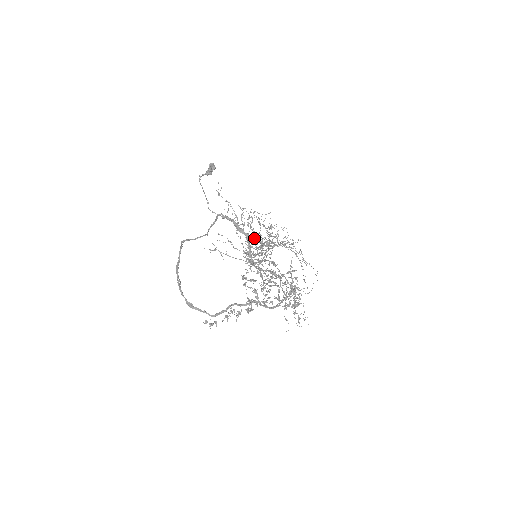
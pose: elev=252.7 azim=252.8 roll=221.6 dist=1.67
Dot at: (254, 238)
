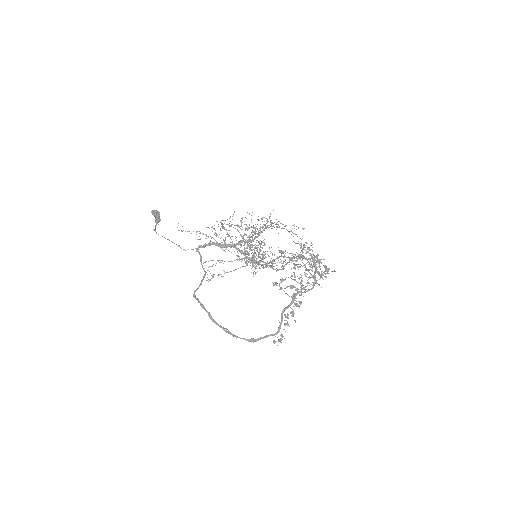
Dot at: occluded
